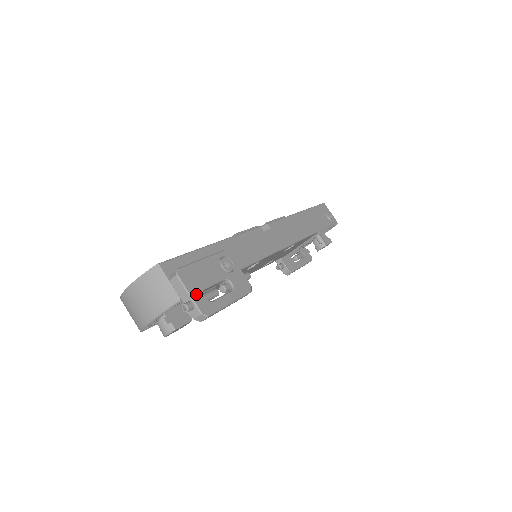
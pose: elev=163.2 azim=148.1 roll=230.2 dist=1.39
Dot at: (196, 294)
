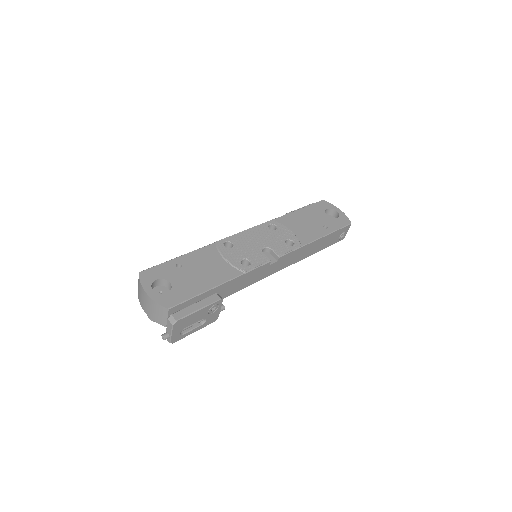
Dot at: (176, 333)
